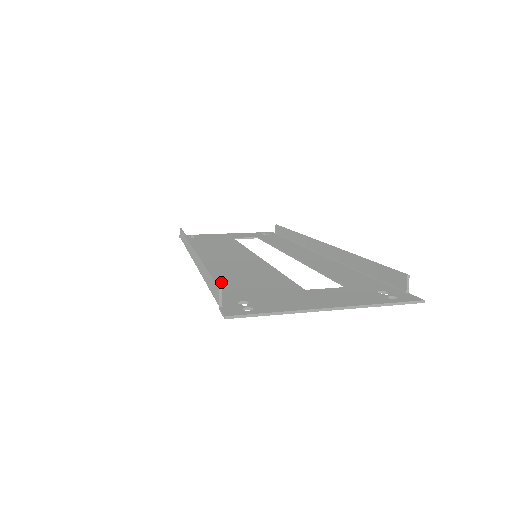
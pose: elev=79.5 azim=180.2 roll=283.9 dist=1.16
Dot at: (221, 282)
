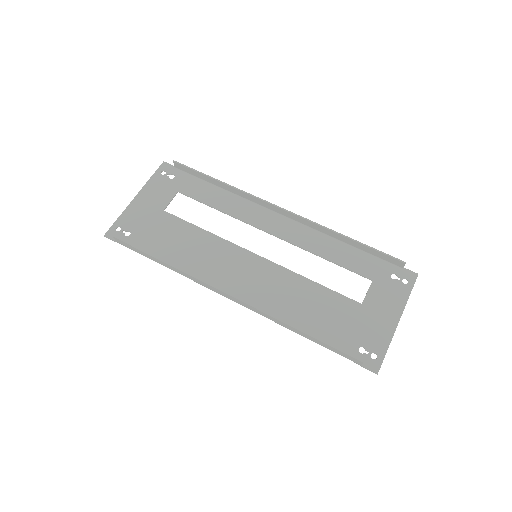
Dot at: (312, 330)
